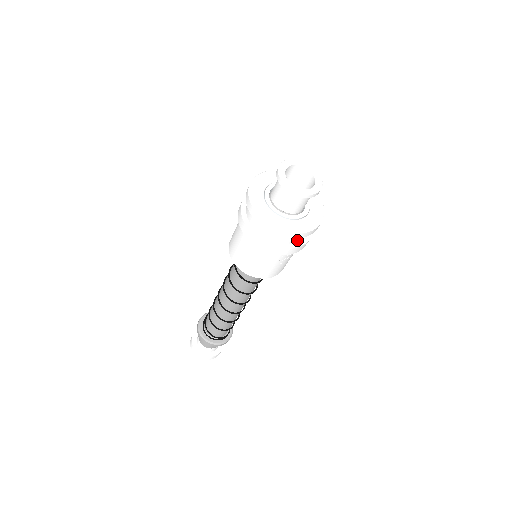
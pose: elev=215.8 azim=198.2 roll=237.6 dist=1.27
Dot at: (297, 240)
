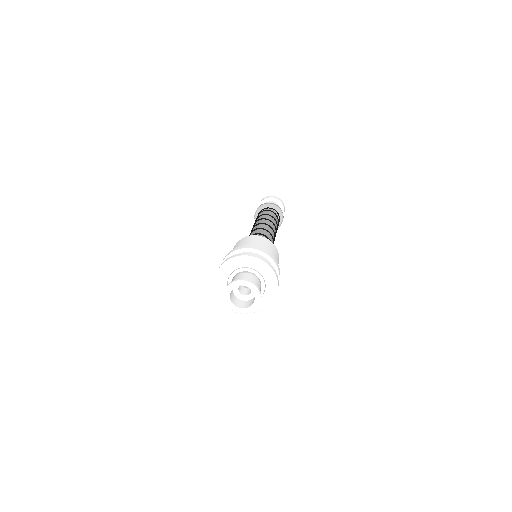
Dot at: occluded
